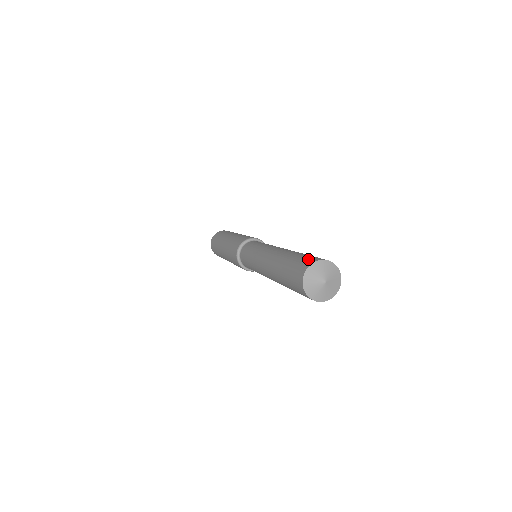
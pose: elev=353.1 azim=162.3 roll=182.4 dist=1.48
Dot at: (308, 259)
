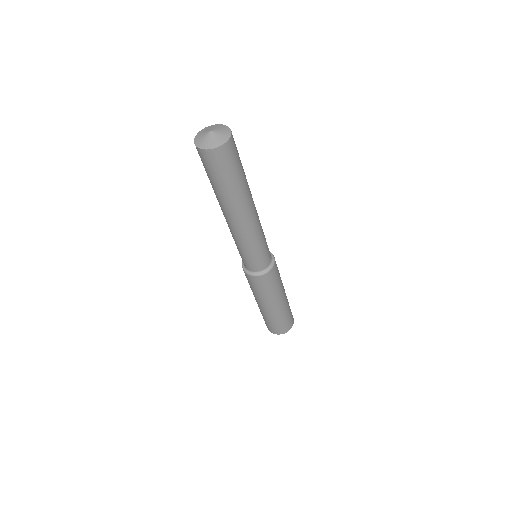
Dot at: occluded
